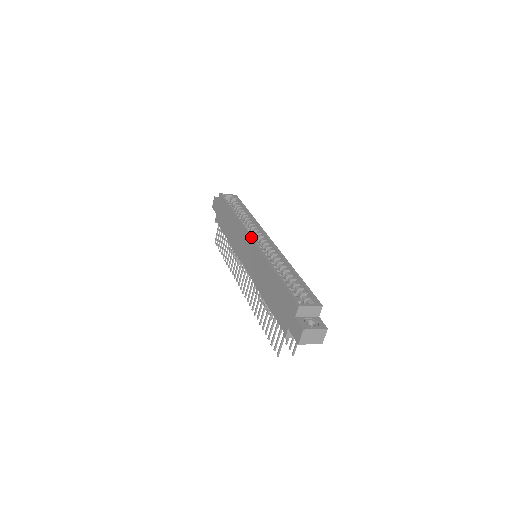
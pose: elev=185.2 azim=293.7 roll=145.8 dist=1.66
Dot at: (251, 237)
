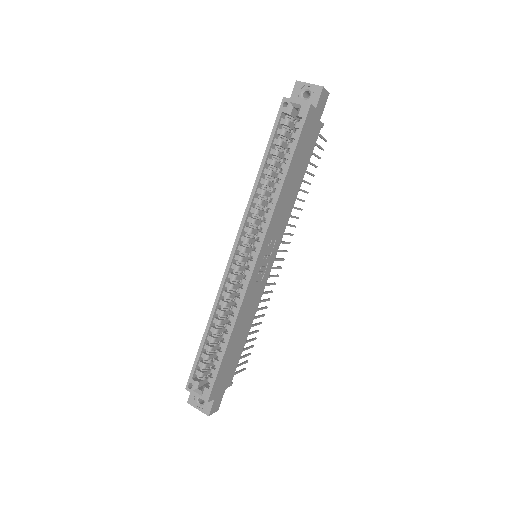
Dot at: (232, 250)
